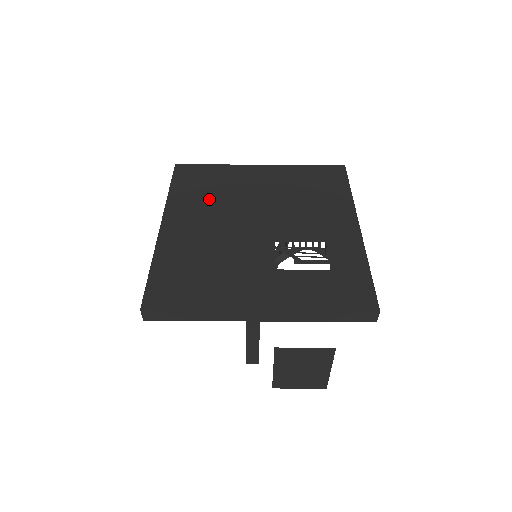
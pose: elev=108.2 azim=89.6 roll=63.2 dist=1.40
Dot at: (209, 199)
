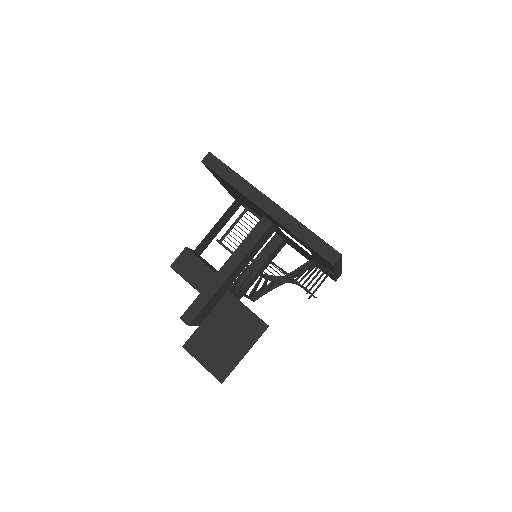
Dot at: occluded
